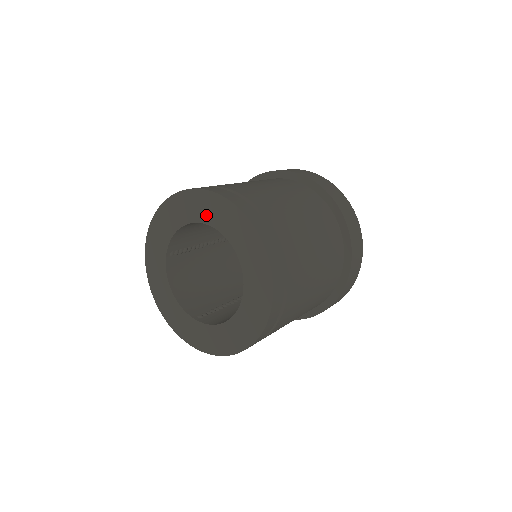
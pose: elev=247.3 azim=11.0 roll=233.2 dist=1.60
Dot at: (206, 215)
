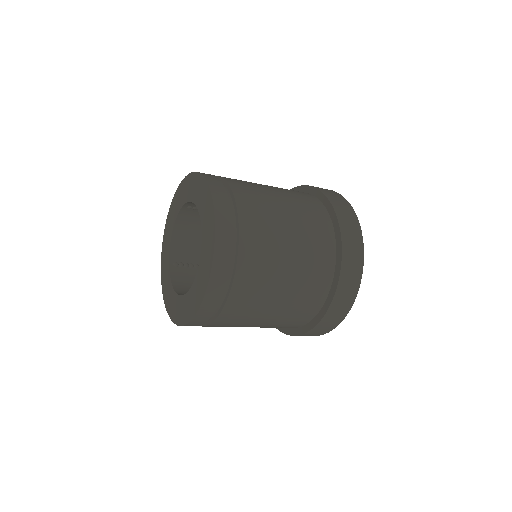
Dot at: (180, 202)
